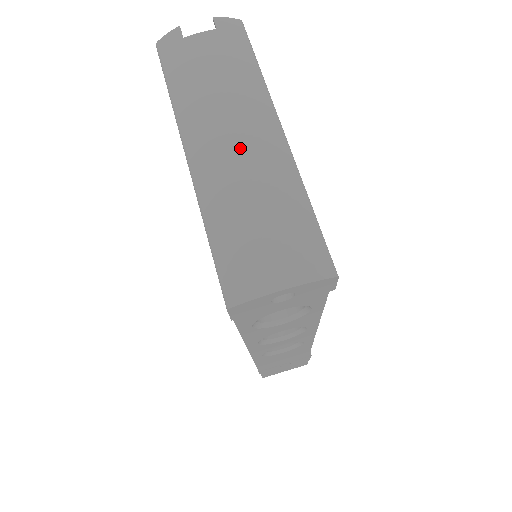
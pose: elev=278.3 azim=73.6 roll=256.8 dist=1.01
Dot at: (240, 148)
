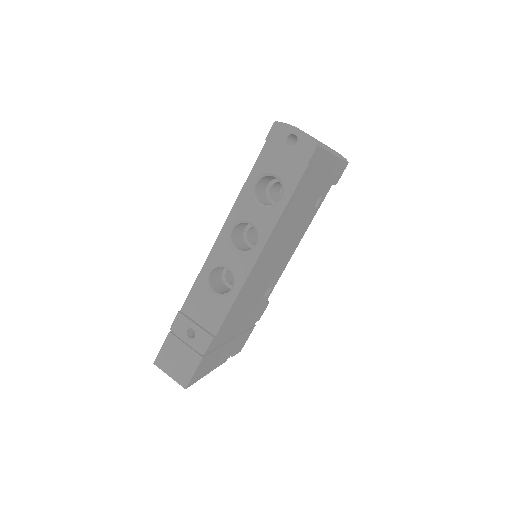
Dot at: occluded
